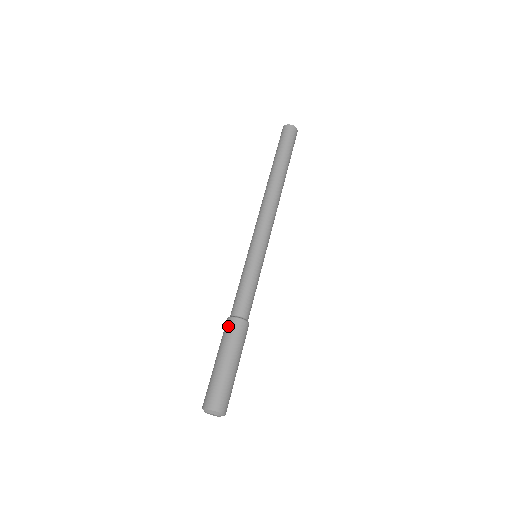
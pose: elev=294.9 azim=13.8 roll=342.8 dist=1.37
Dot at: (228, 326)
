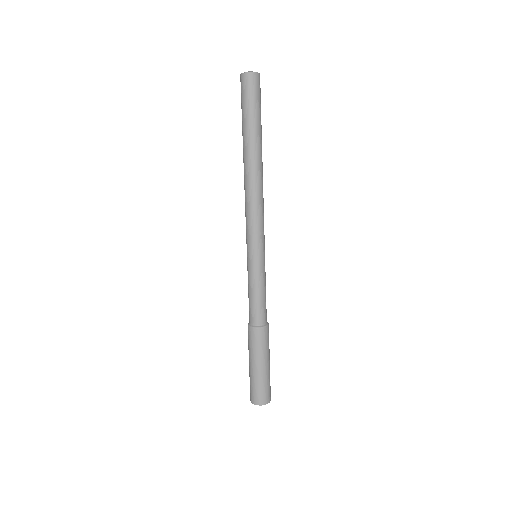
Dot at: (252, 336)
